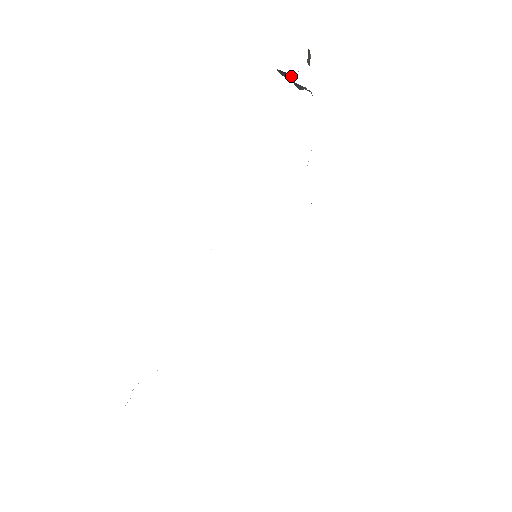
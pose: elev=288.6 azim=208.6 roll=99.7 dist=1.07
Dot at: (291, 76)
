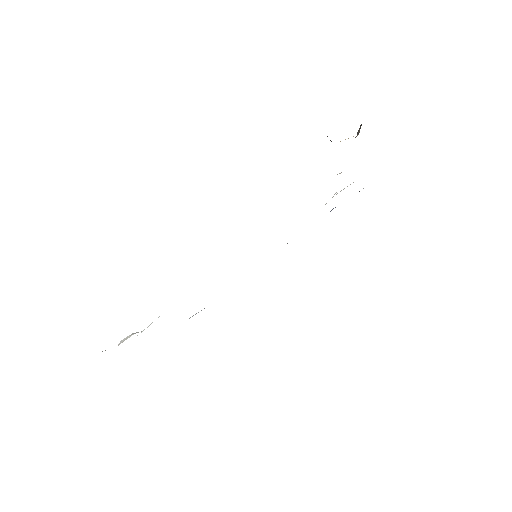
Dot at: occluded
